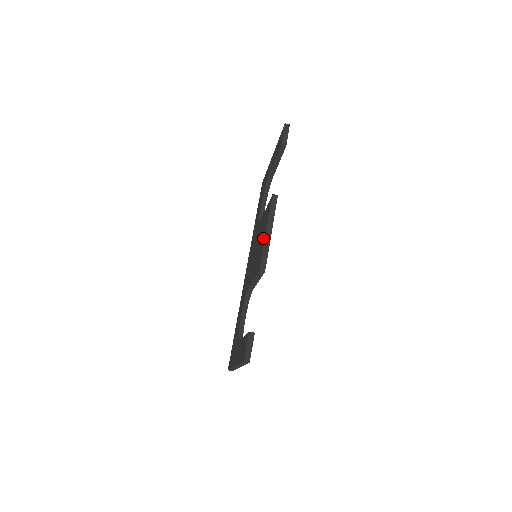
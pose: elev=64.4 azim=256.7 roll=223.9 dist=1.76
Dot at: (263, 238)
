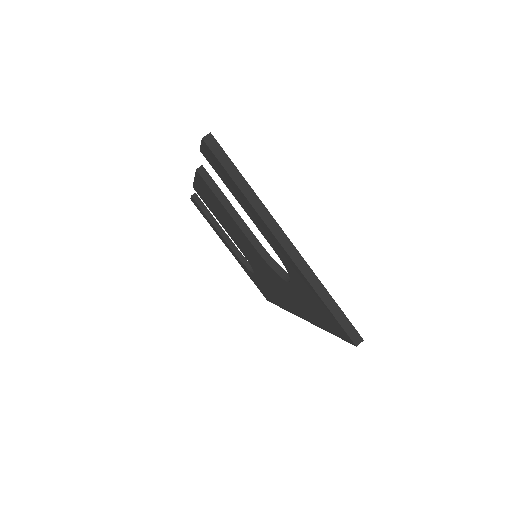
Dot at: (203, 191)
